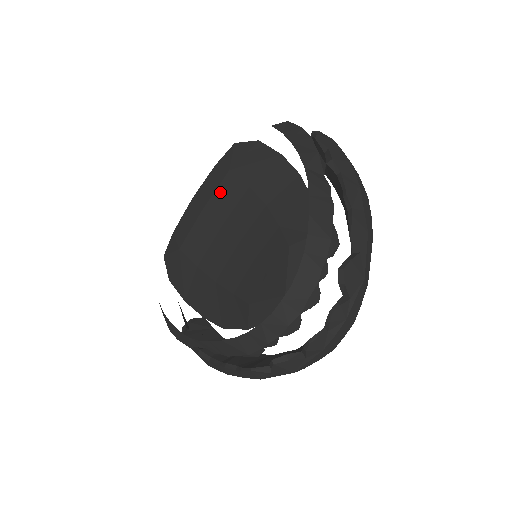
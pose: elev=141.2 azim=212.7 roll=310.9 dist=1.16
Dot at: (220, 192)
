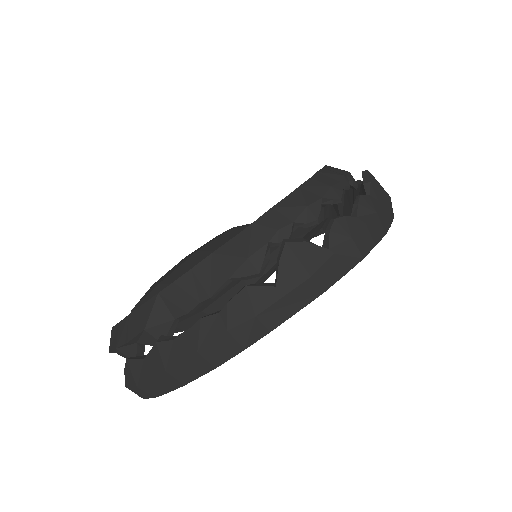
Dot at: (220, 238)
